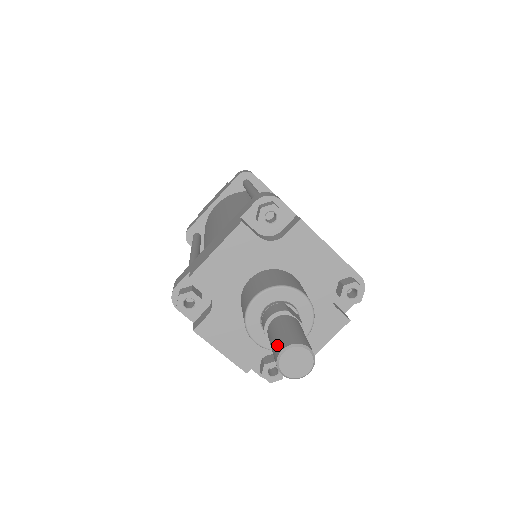
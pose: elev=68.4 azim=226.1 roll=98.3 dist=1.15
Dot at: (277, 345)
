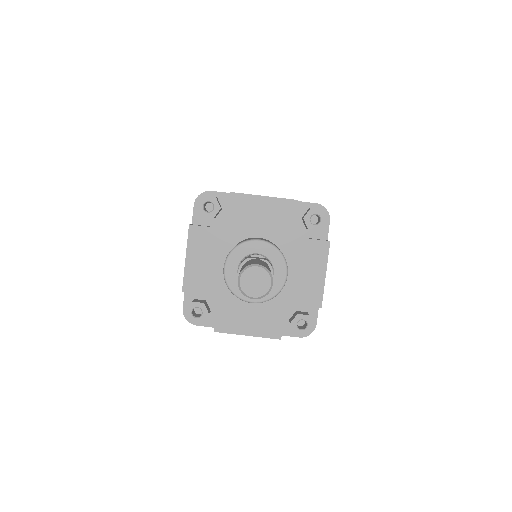
Dot at: occluded
